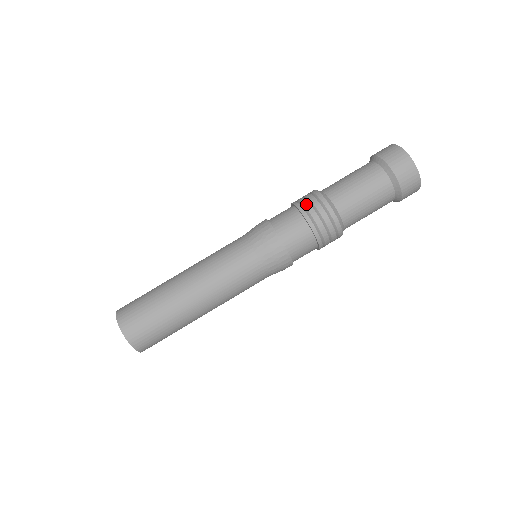
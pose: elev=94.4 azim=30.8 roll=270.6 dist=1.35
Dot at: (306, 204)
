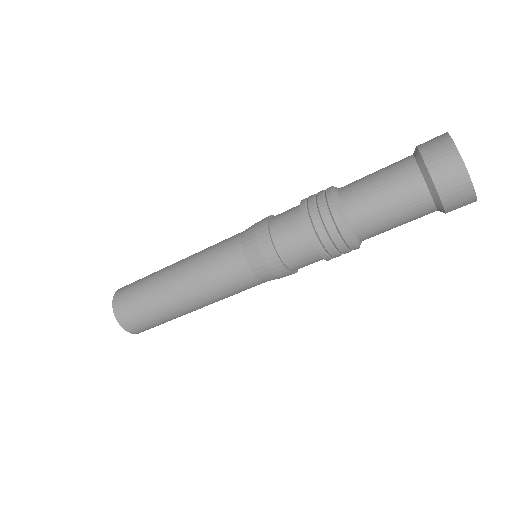
Dot at: (310, 196)
